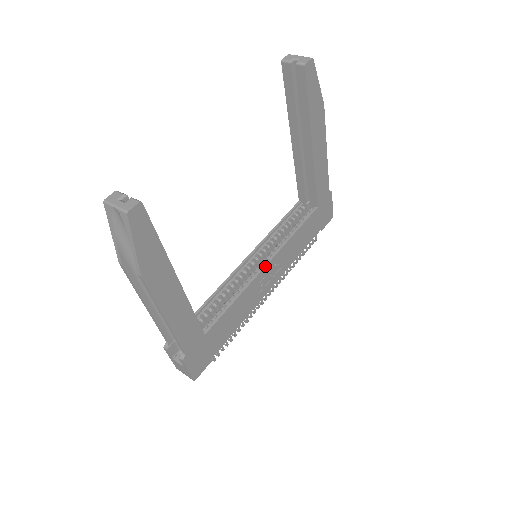
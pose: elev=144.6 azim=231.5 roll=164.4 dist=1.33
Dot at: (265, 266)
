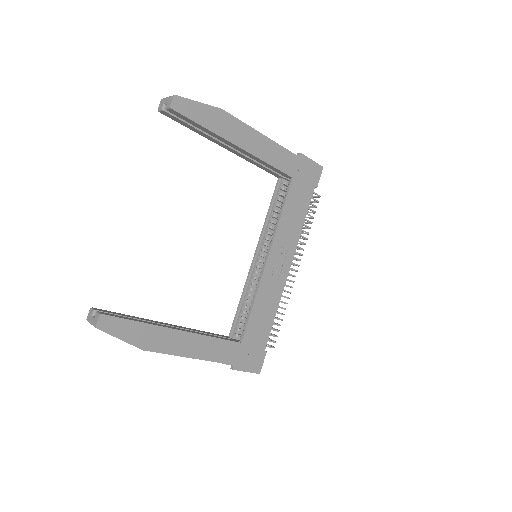
Dot at: (266, 261)
